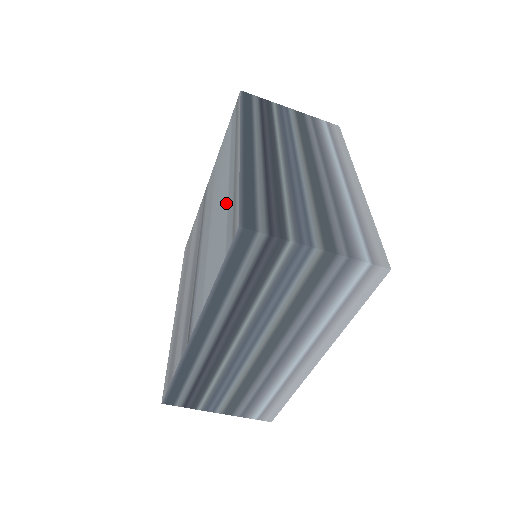
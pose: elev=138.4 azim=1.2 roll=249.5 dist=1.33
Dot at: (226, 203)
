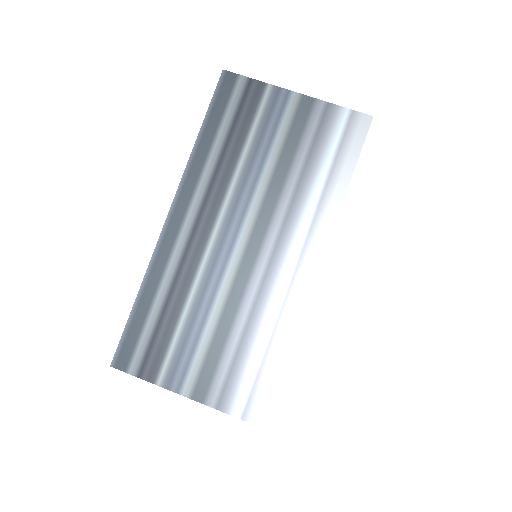
Dot at: occluded
